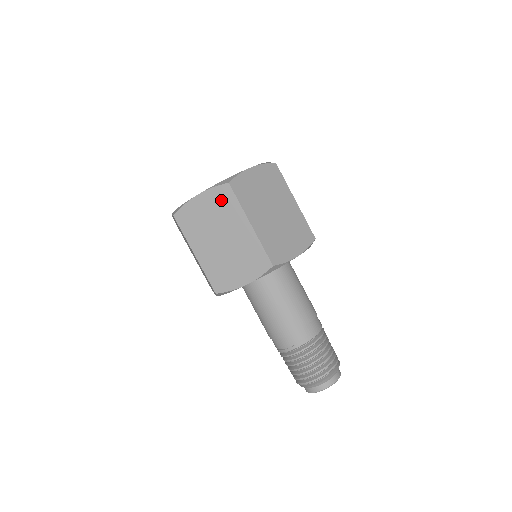
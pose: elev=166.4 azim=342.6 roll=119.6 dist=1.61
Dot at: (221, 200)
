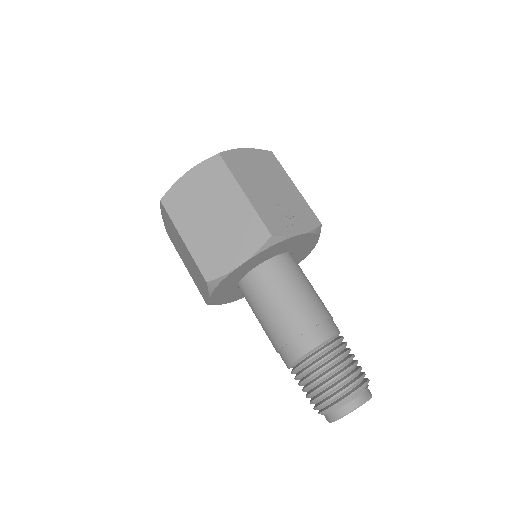
Dot at: (167, 217)
